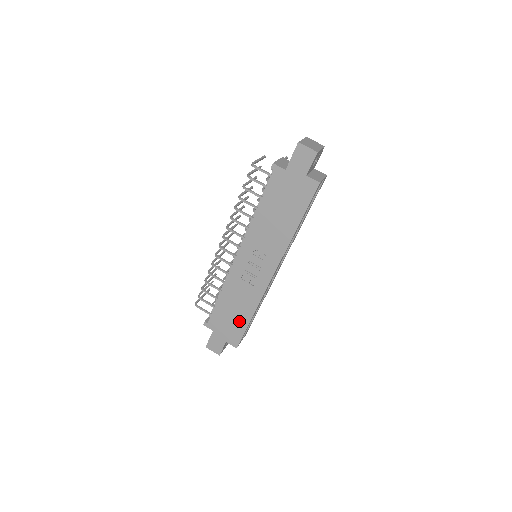
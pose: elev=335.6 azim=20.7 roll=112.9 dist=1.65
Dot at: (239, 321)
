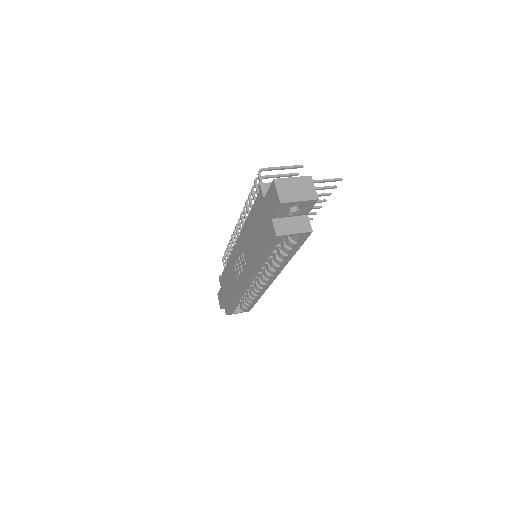
Dot at: (229, 297)
